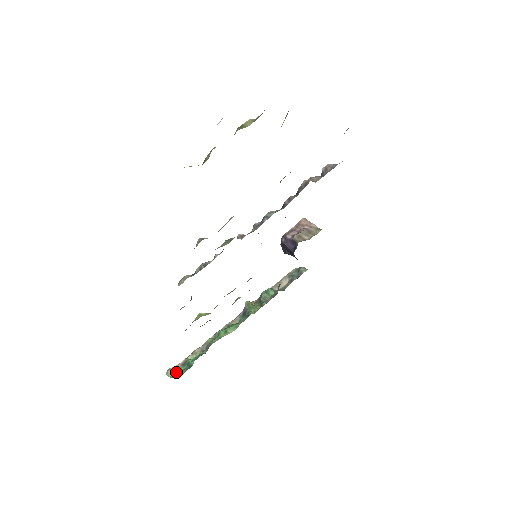
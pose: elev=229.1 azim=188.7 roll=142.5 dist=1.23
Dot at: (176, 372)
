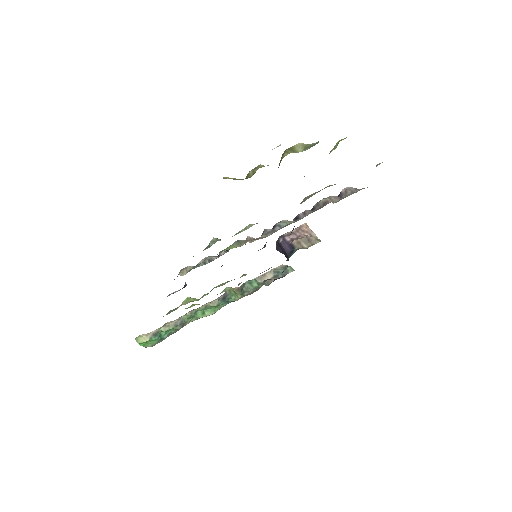
Dot at: (146, 340)
